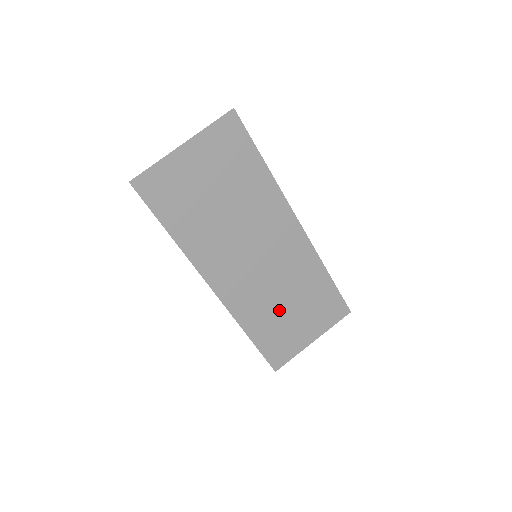
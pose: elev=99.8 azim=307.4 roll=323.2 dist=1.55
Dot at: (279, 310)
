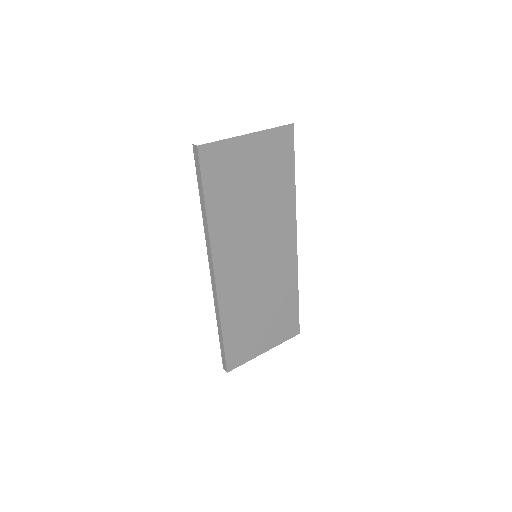
Dot at: (253, 313)
